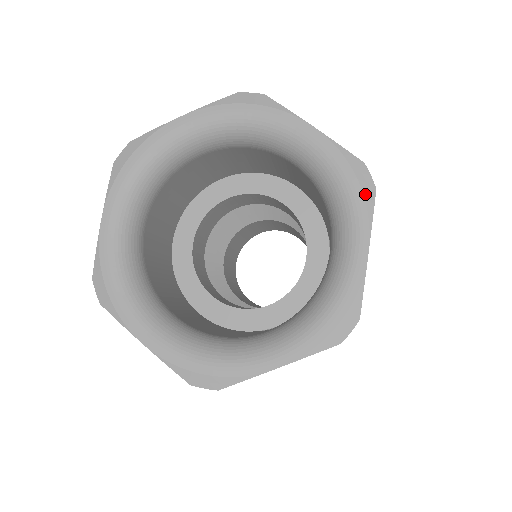
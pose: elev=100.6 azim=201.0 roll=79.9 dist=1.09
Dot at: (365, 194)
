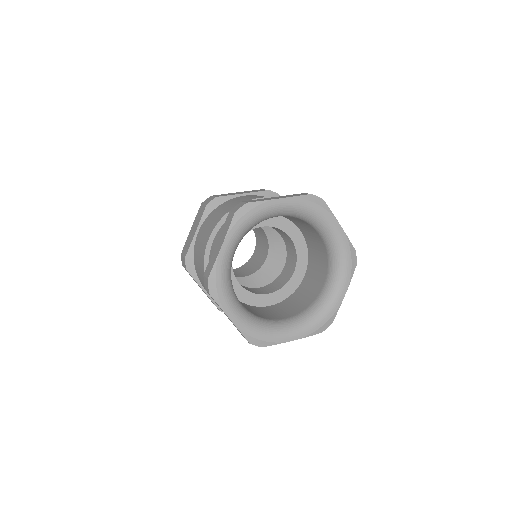
Dot at: (352, 267)
